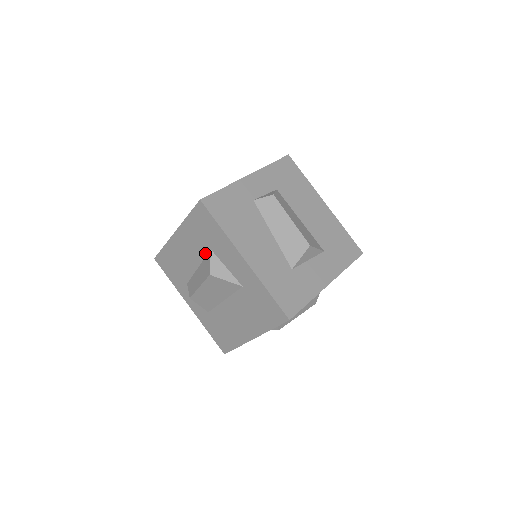
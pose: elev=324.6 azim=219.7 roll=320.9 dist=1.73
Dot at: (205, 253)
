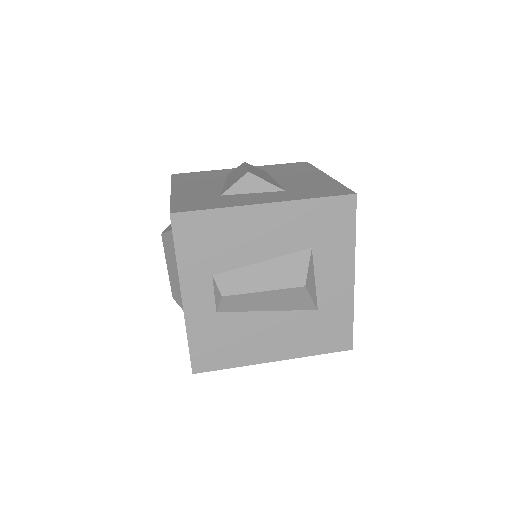
Dot at: occluded
